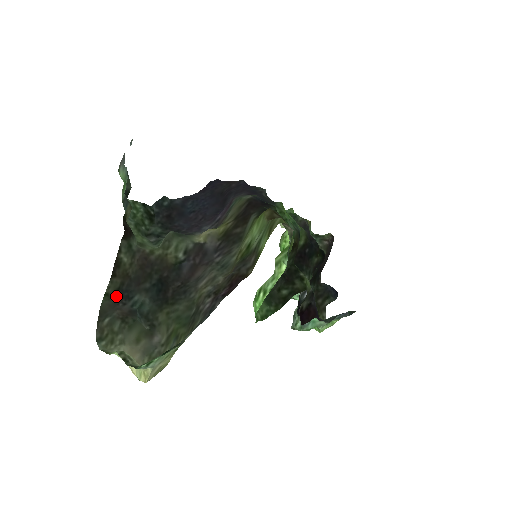
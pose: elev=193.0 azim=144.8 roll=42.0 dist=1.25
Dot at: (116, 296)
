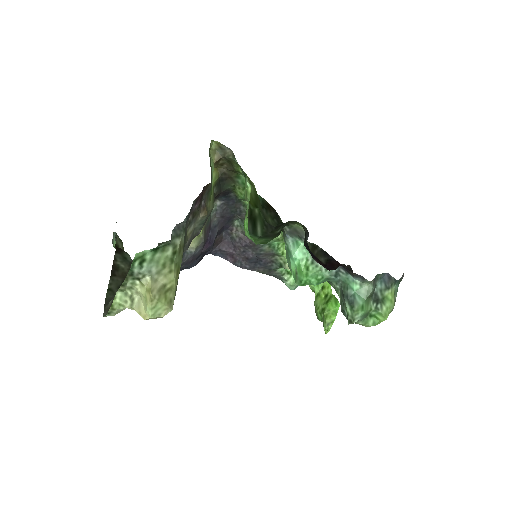
Dot at: occluded
